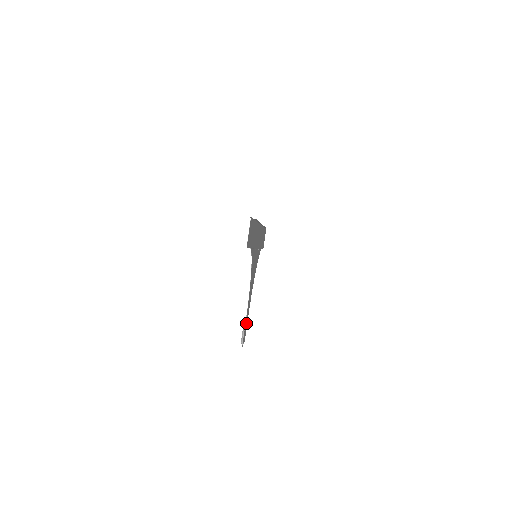
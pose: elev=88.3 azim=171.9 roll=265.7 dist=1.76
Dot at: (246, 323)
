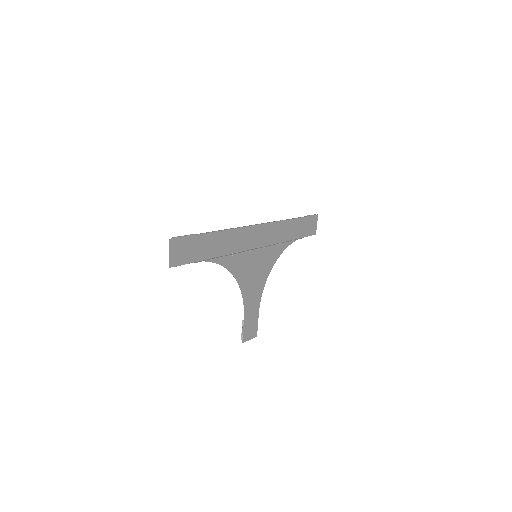
Dot at: (252, 320)
